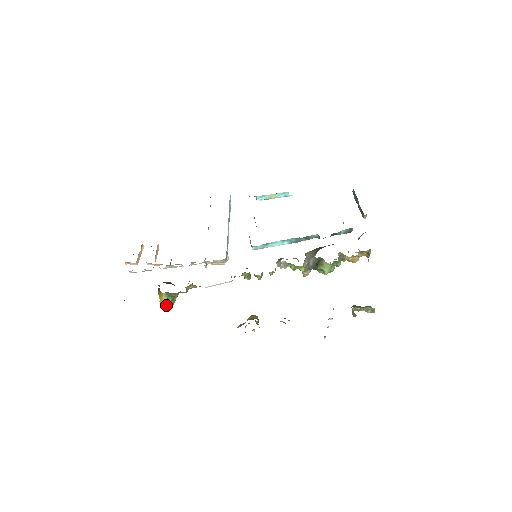
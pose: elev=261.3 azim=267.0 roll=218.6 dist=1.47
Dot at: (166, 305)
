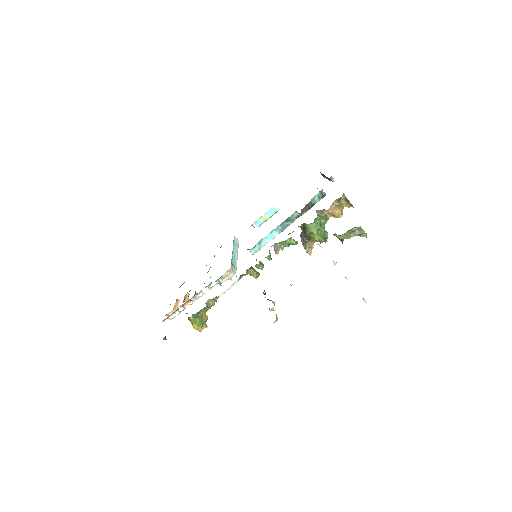
Dot at: (197, 326)
